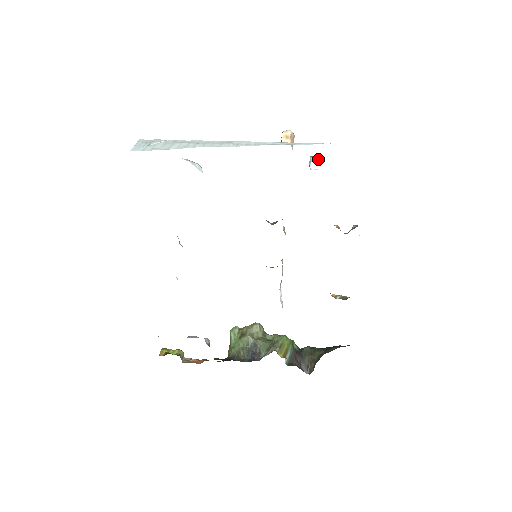
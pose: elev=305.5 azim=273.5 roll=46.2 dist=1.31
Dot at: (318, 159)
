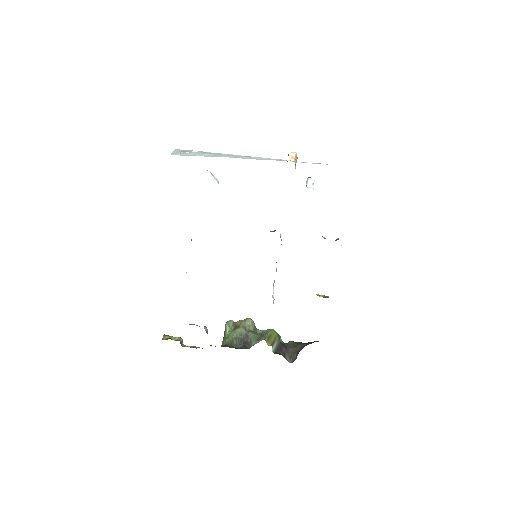
Dot at: (313, 180)
